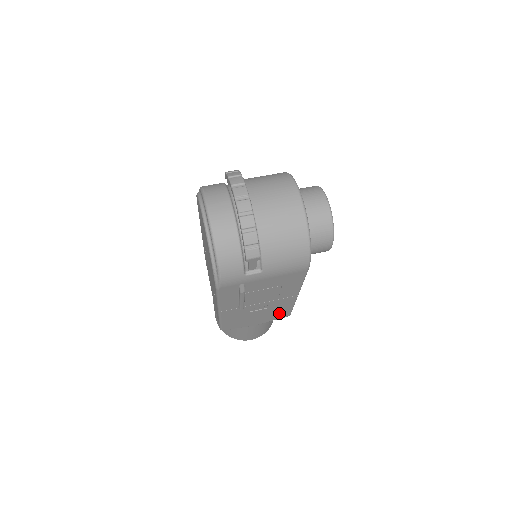
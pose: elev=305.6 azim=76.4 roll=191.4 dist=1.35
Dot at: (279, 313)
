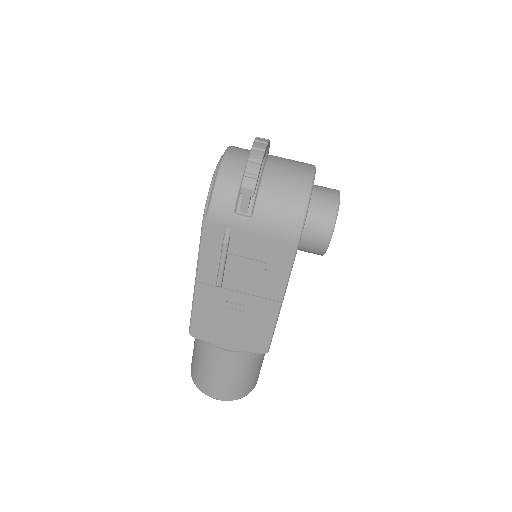
Dot at: (256, 336)
